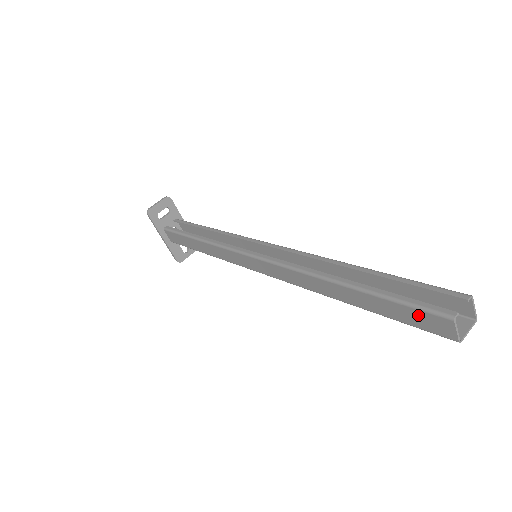
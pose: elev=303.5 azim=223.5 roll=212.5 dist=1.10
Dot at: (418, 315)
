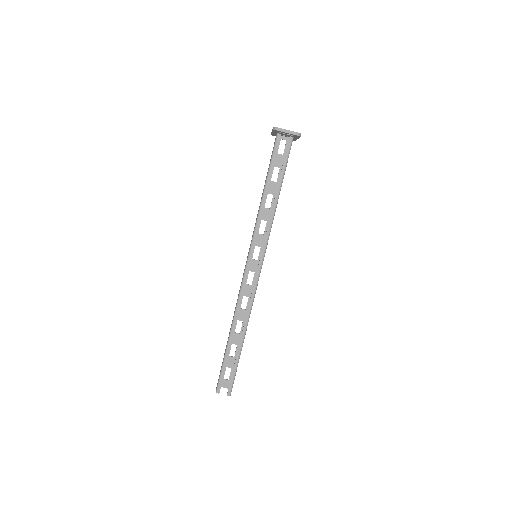
Dot at: (220, 375)
